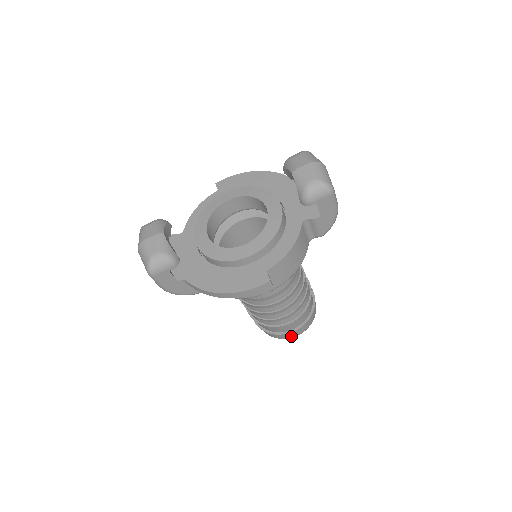
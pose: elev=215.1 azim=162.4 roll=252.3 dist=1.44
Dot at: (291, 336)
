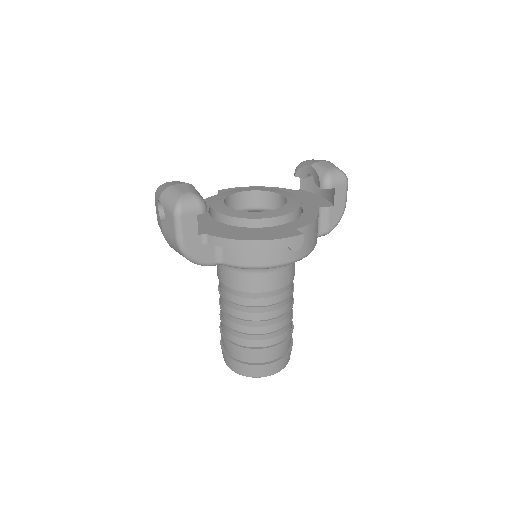
Dot at: (269, 372)
